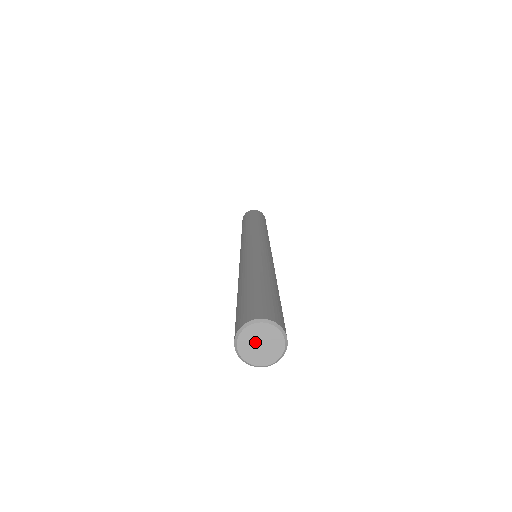
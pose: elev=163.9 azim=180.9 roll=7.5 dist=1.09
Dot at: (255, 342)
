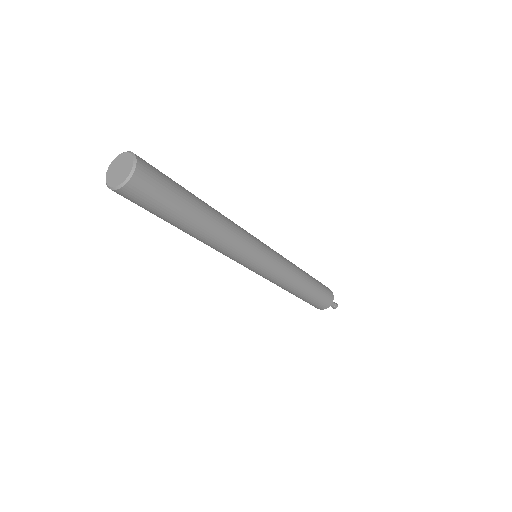
Dot at: (116, 169)
